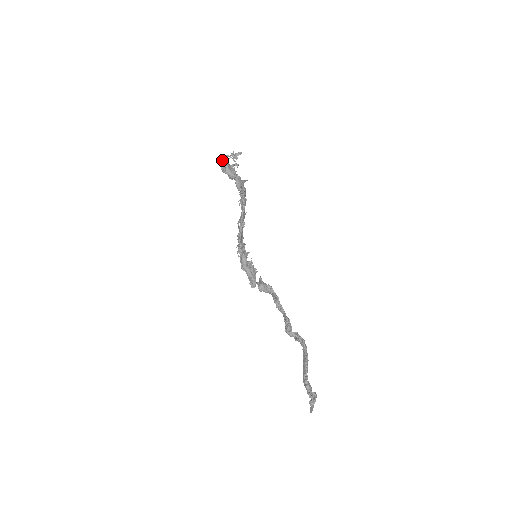
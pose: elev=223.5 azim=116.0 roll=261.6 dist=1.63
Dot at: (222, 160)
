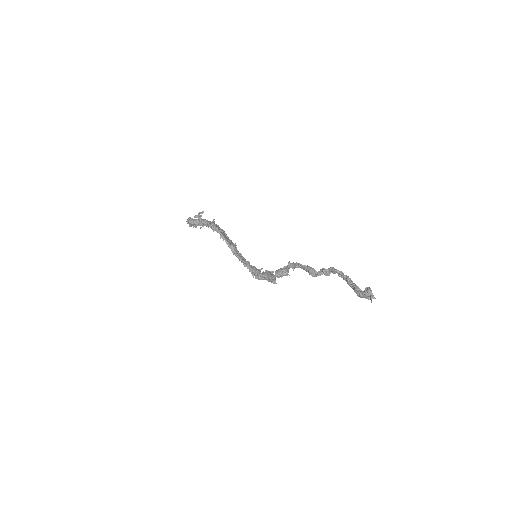
Dot at: (187, 222)
